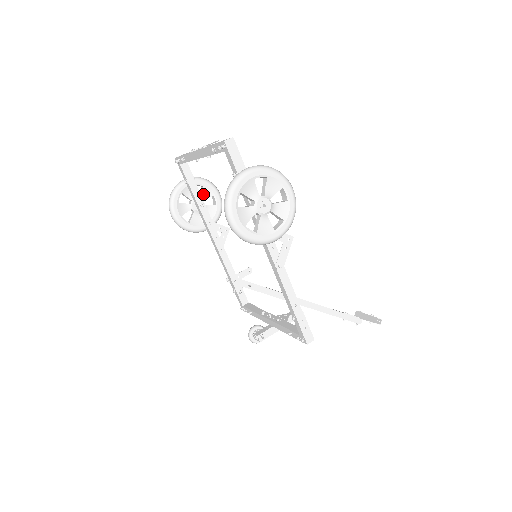
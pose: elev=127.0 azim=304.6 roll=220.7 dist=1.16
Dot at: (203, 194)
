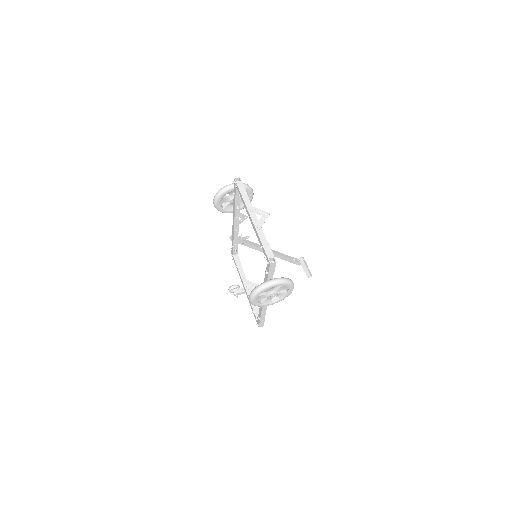
Dot at: occluded
